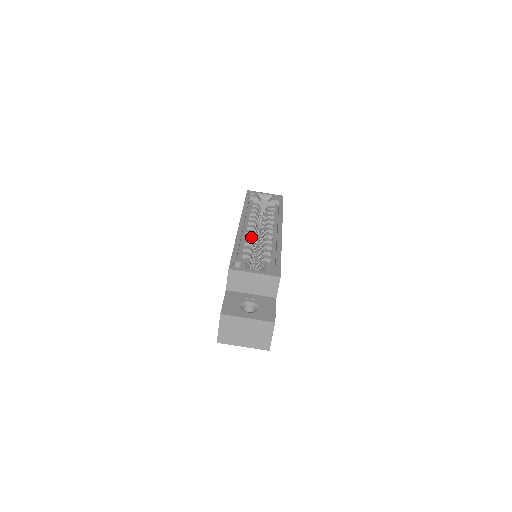
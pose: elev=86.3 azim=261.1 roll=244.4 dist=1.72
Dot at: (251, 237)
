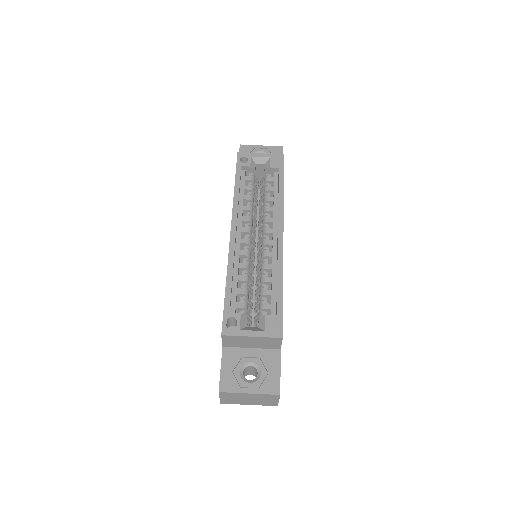
Dot at: (246, 254)
